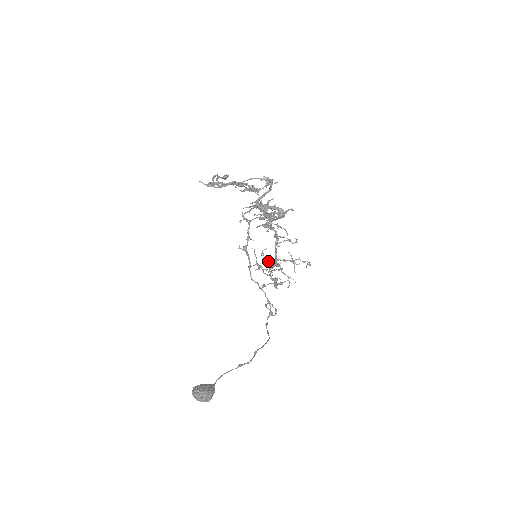
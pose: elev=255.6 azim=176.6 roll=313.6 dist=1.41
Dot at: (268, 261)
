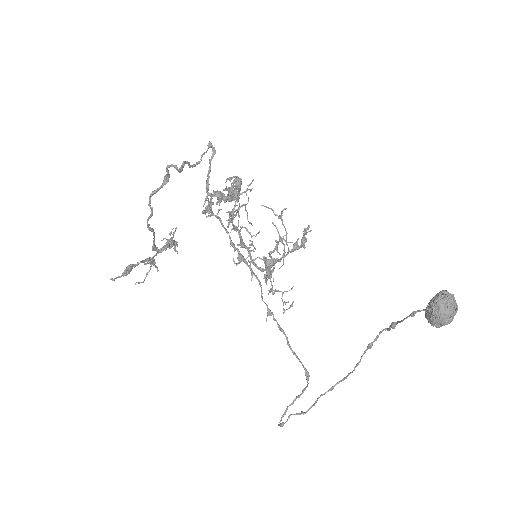
Dot at: (265, 262)
